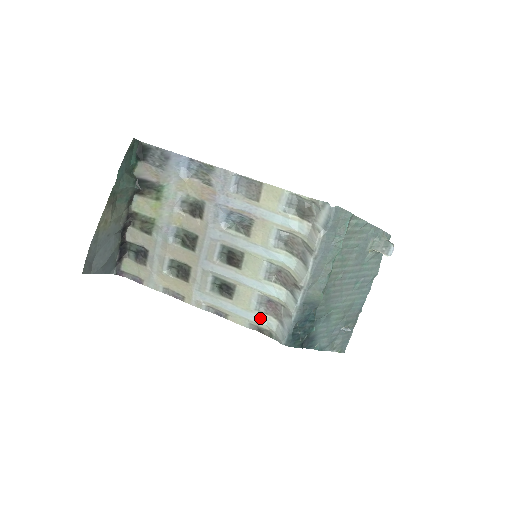
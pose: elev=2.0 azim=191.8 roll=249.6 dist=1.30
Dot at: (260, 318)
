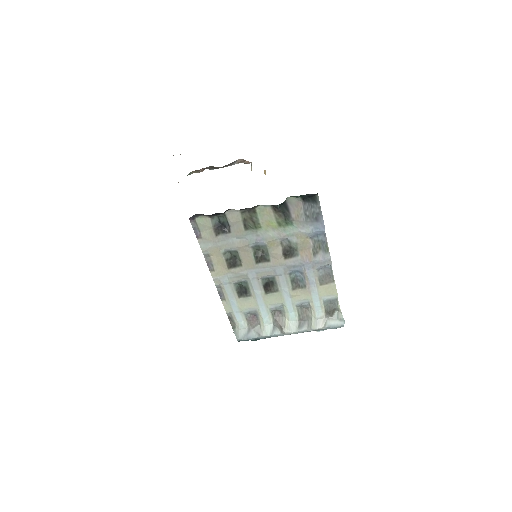
Dot at: (240, 317)
